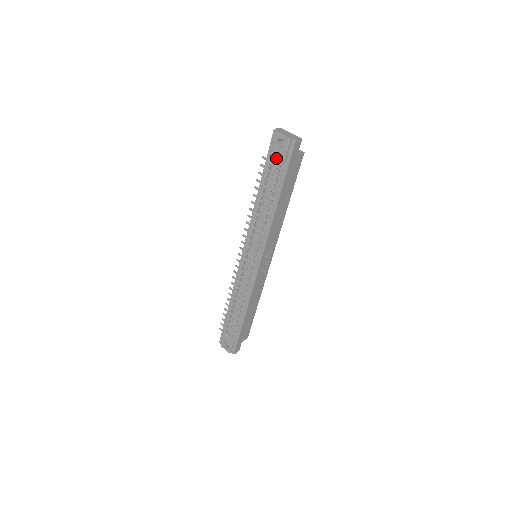
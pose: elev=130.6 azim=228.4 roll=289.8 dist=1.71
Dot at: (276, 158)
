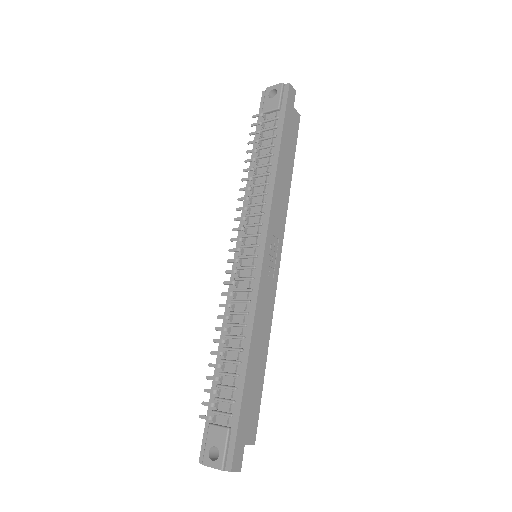
Dot at: (269, 110)
